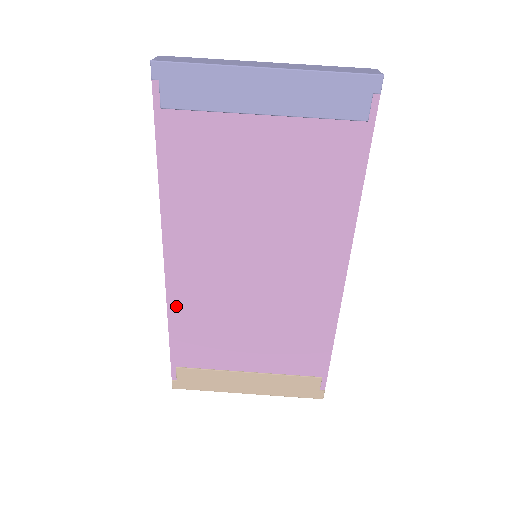
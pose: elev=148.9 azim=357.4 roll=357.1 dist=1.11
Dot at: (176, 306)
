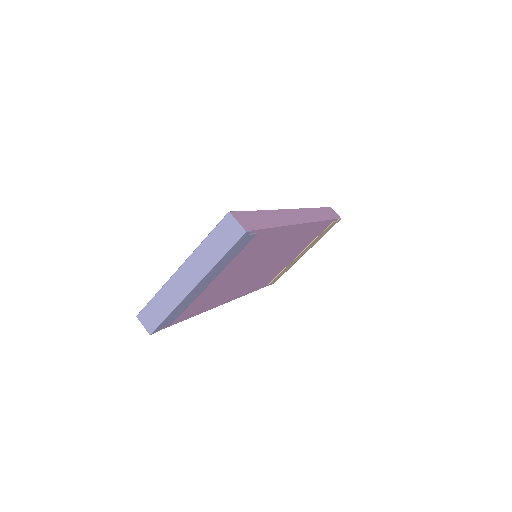
Dot at: (247, 292)
